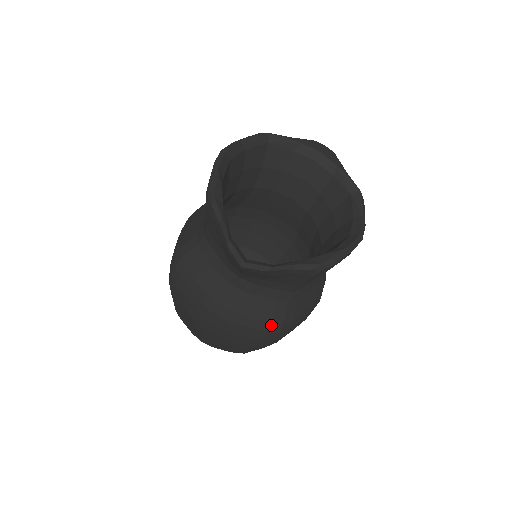
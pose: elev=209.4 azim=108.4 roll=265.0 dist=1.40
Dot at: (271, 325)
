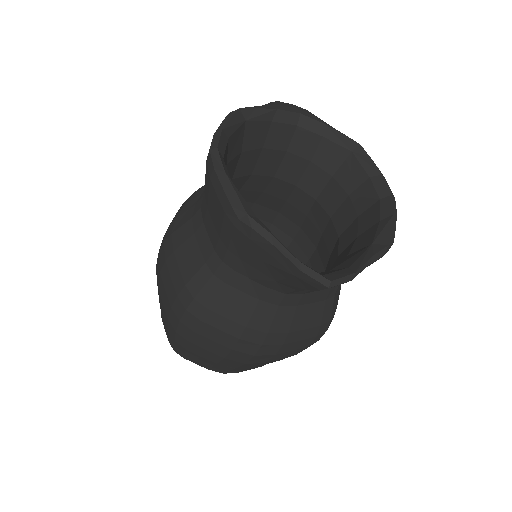
Dot at: (321, 327)
